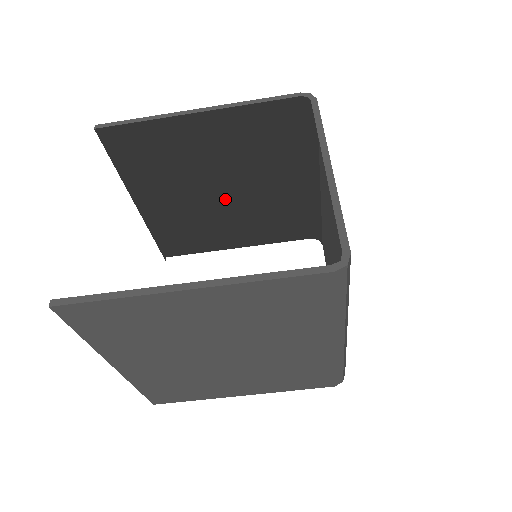
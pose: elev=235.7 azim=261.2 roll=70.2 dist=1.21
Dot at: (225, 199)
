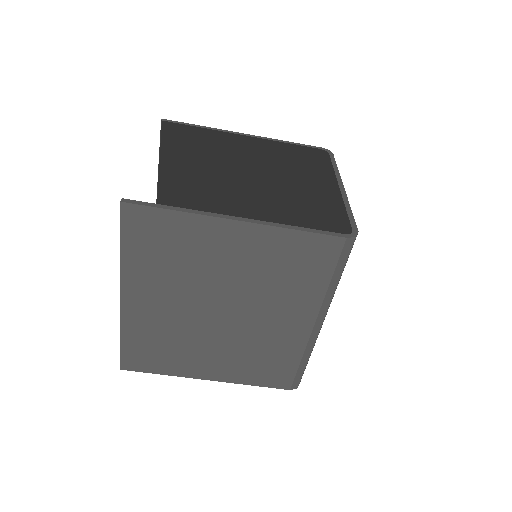
Dot at: occluded
